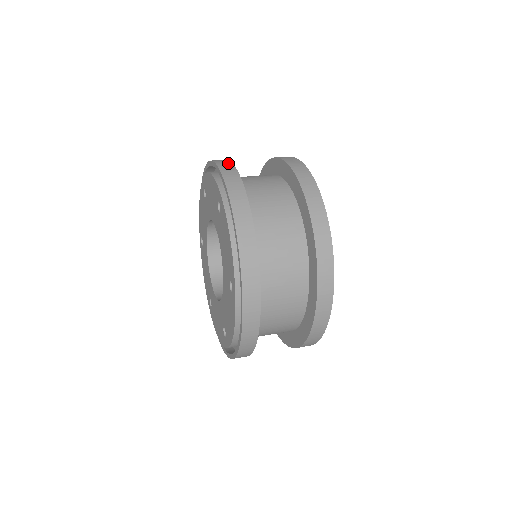
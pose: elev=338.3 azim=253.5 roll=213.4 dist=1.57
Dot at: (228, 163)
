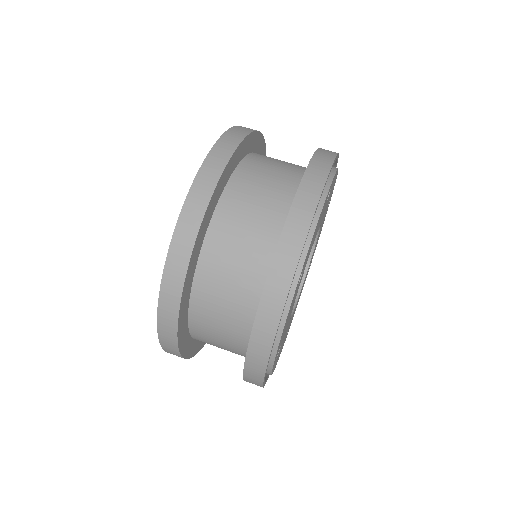
Dot at: occluded
